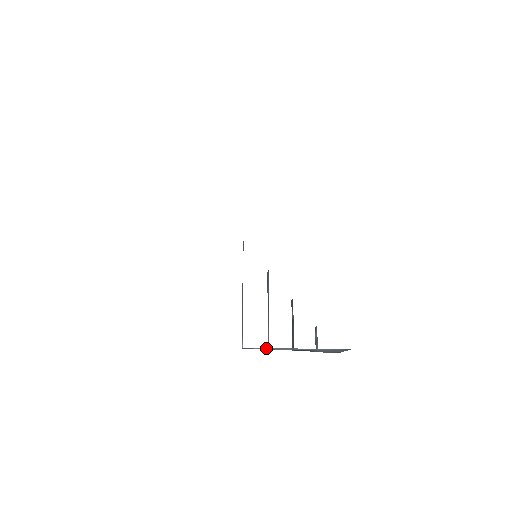
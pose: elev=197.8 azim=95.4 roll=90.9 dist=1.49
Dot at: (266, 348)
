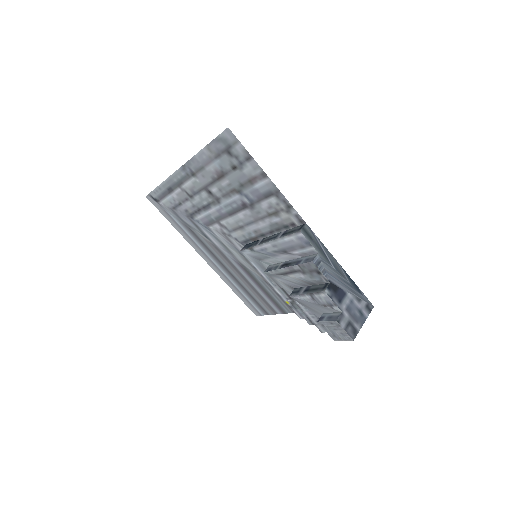
Dot at: (320, 245)
